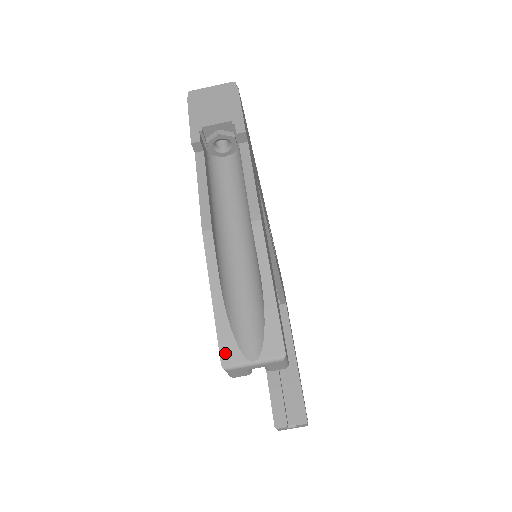
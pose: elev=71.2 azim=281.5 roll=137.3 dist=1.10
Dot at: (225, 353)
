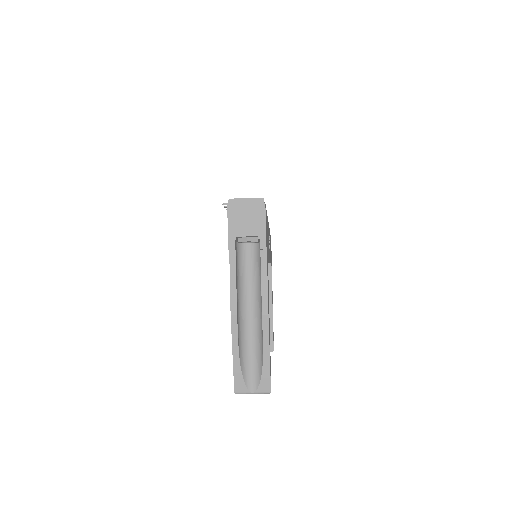
Dot at: (237, 386)
